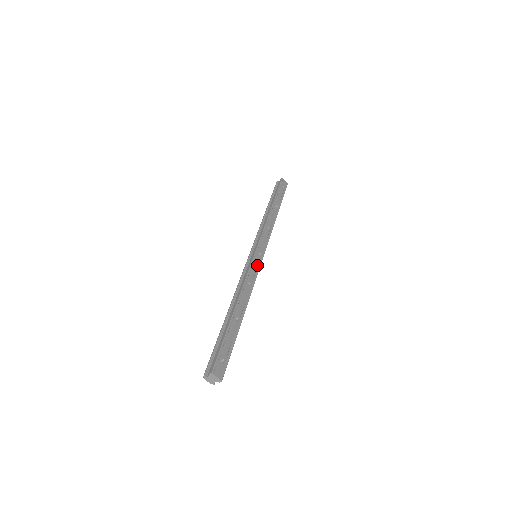
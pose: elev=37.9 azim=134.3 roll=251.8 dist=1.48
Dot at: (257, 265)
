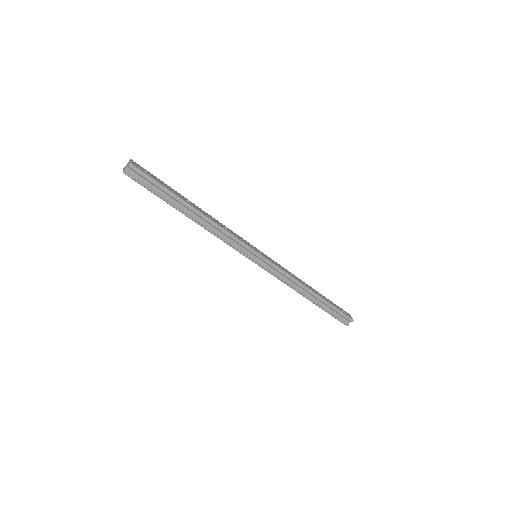
Dot at: (248, 244)
